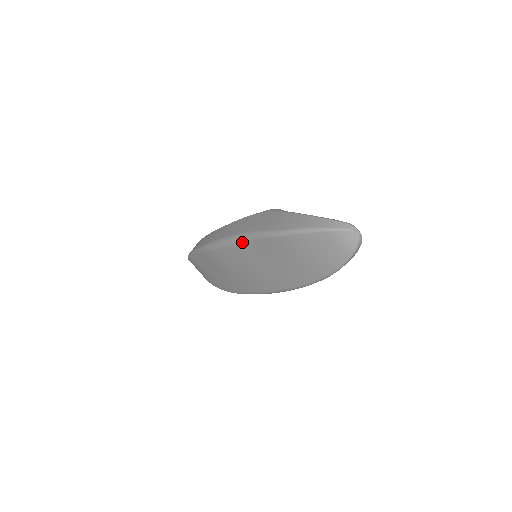
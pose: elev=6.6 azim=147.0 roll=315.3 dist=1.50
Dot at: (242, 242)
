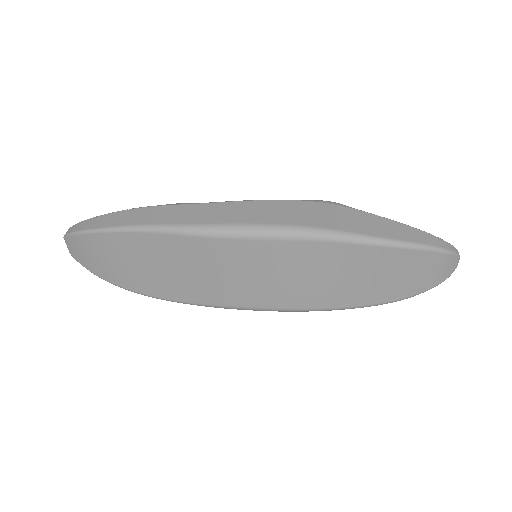
Dot at: (298, 239)
